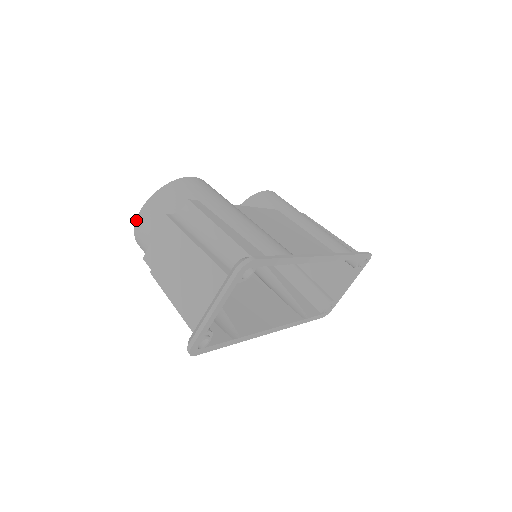
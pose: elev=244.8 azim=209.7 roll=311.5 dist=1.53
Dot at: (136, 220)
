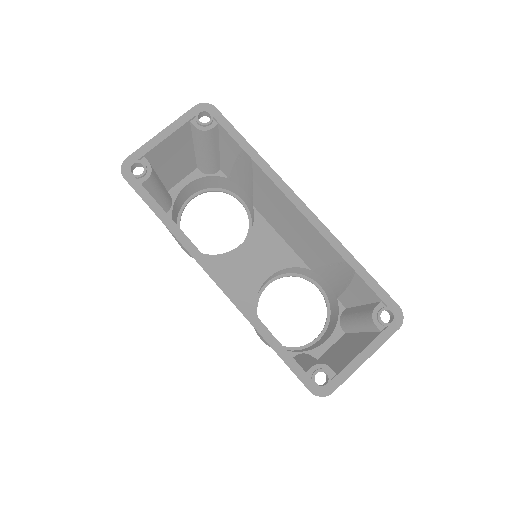
Dot at: occluded
